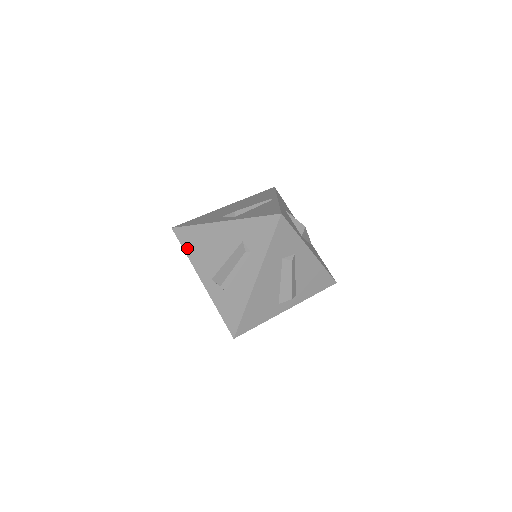
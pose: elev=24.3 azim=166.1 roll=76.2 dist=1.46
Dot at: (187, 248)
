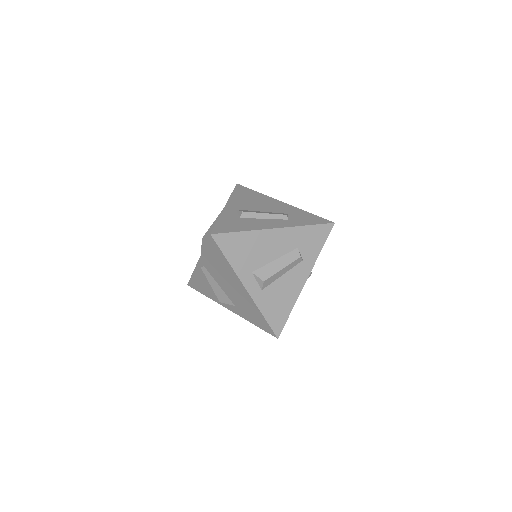
Dot at: (236, 193)
